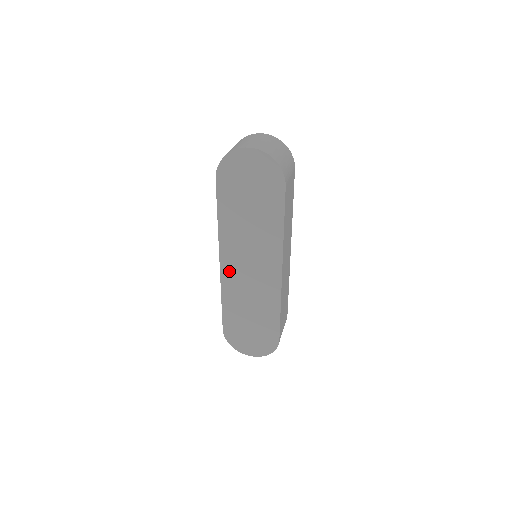
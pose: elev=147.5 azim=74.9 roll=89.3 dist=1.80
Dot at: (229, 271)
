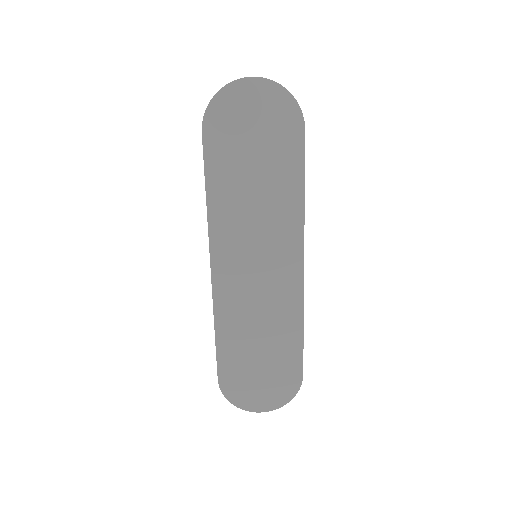
Dot at: (225, 279)
